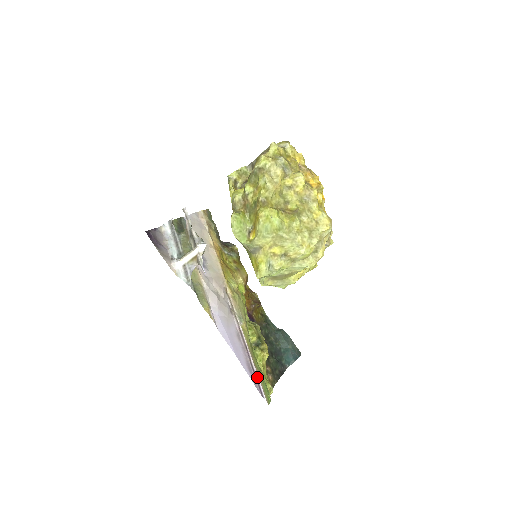
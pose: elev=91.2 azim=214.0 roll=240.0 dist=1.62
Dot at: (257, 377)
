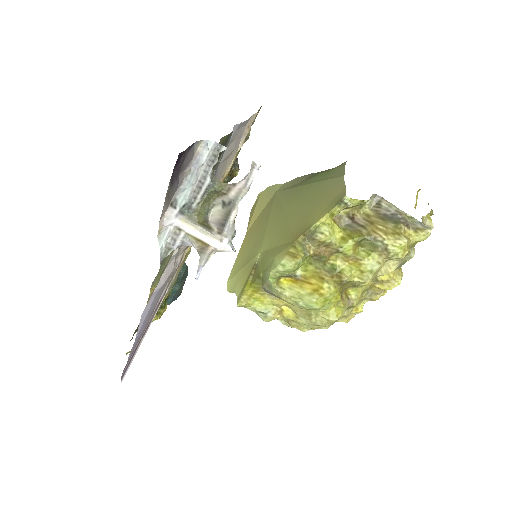
Dot at: (133, 358)
